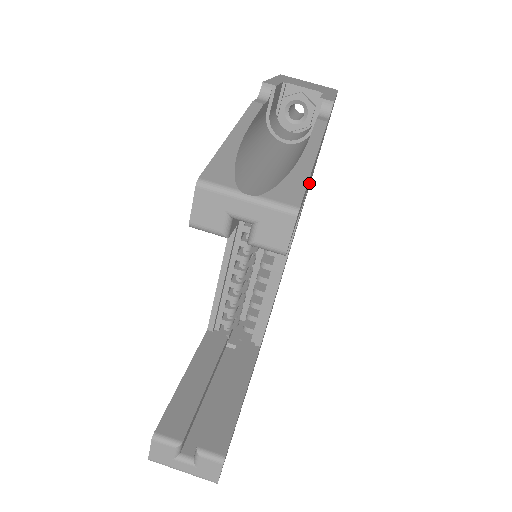
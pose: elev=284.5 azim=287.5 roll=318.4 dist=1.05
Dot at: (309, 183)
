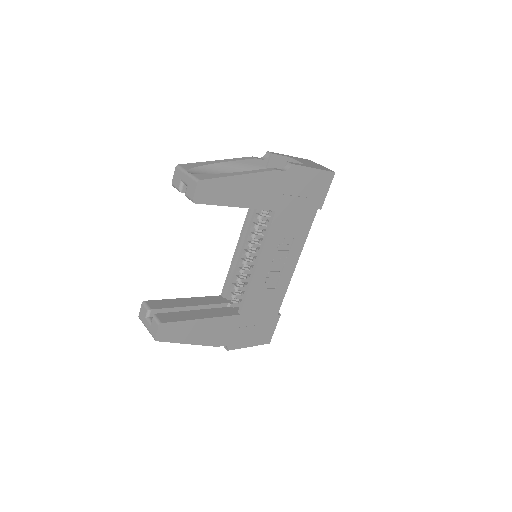
Dot at: (275, 208)
